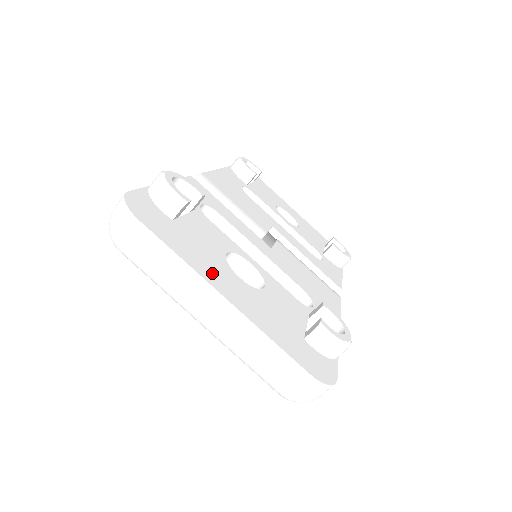
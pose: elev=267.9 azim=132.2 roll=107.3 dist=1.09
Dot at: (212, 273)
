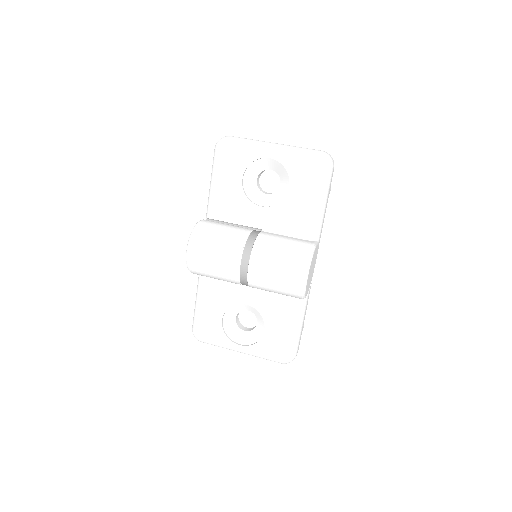
Dot at: occluded
